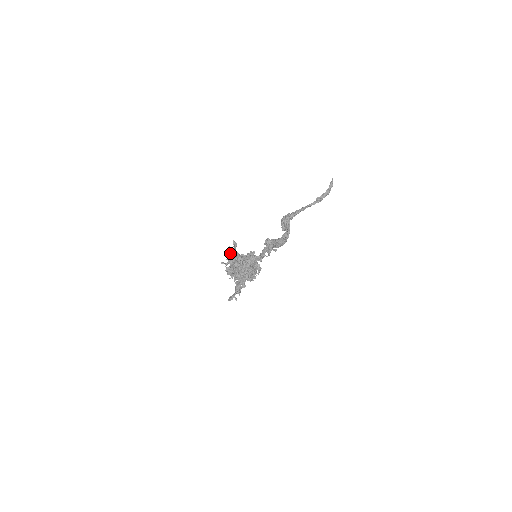
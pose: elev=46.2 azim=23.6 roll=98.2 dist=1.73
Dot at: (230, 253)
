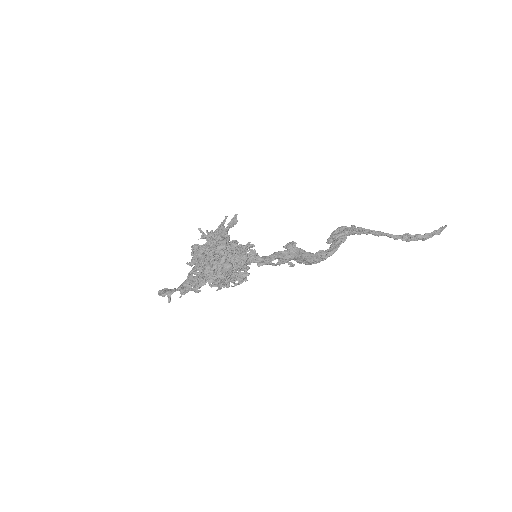
Dot at: occluded
